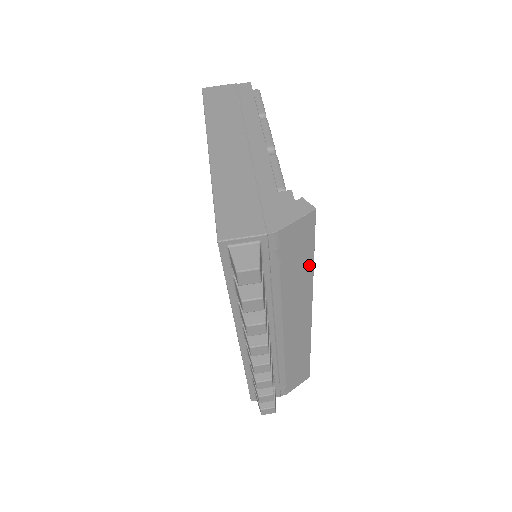
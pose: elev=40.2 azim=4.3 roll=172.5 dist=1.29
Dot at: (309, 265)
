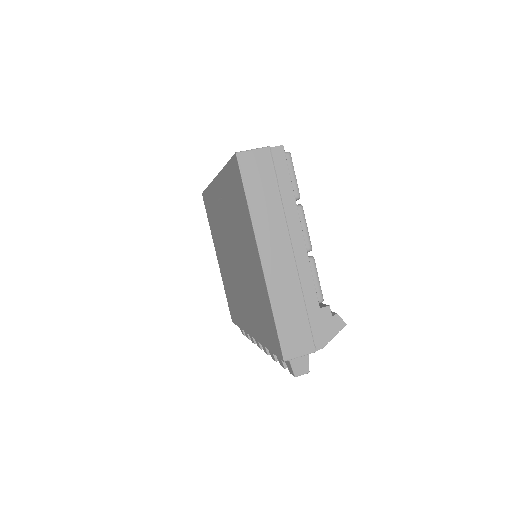
Dot at: occluded
